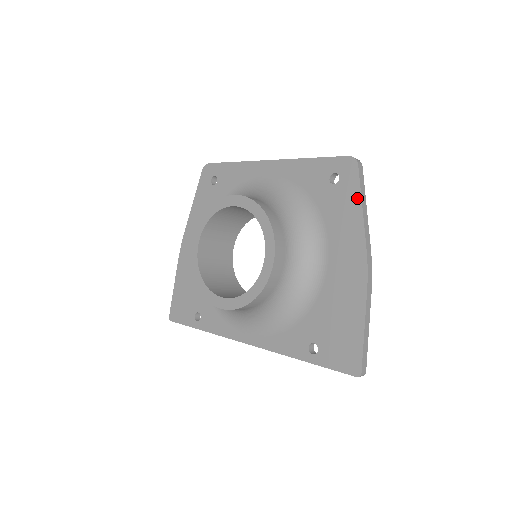
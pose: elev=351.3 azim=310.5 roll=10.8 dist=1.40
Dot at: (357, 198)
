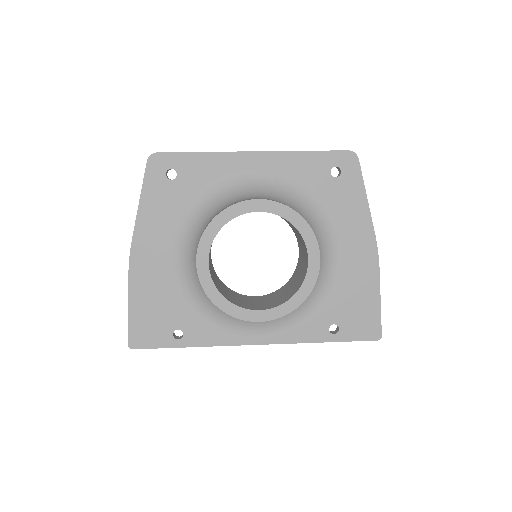
Dot at: (362, 190)
